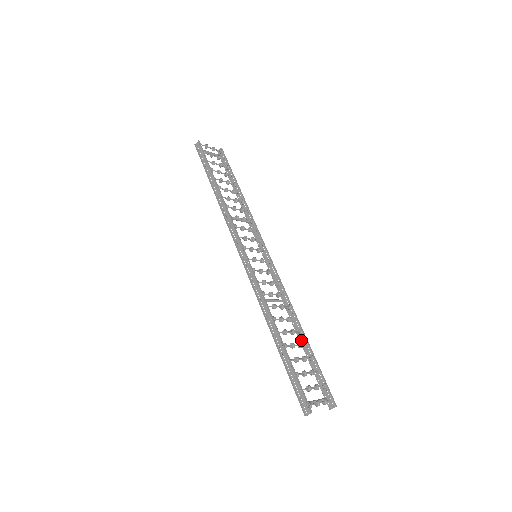
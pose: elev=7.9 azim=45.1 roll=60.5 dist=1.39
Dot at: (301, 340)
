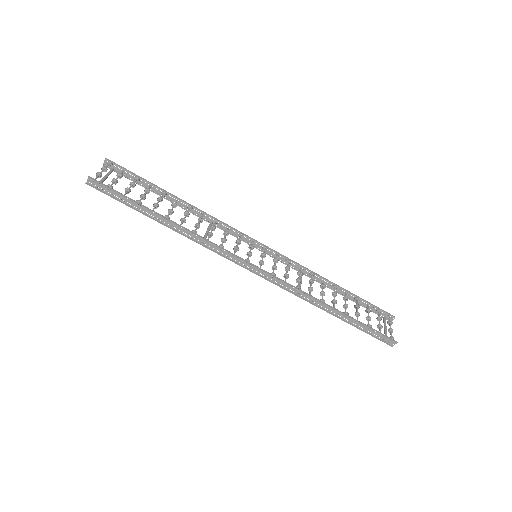
Dot at: (338, 292)
